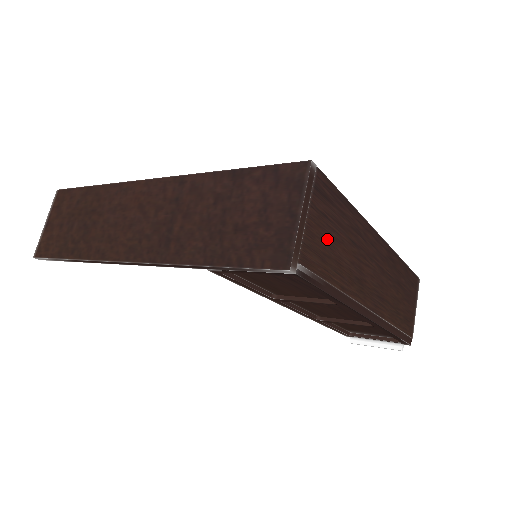
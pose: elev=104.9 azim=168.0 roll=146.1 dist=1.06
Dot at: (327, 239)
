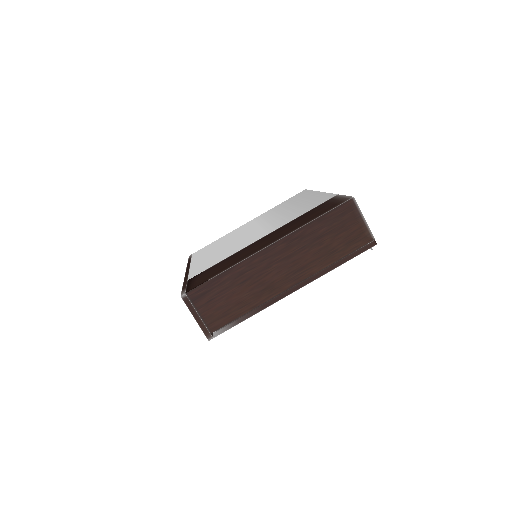
Dot at: (221, 306)
